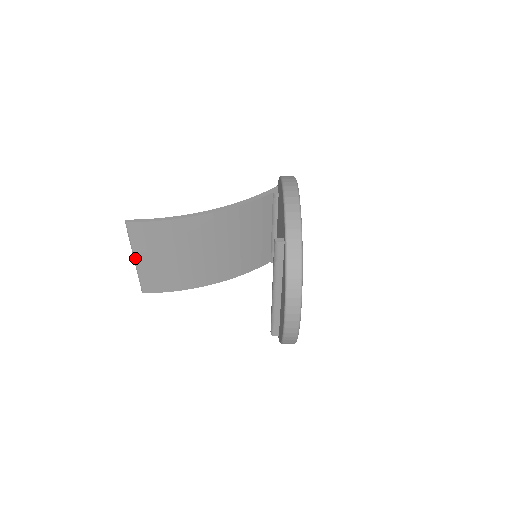
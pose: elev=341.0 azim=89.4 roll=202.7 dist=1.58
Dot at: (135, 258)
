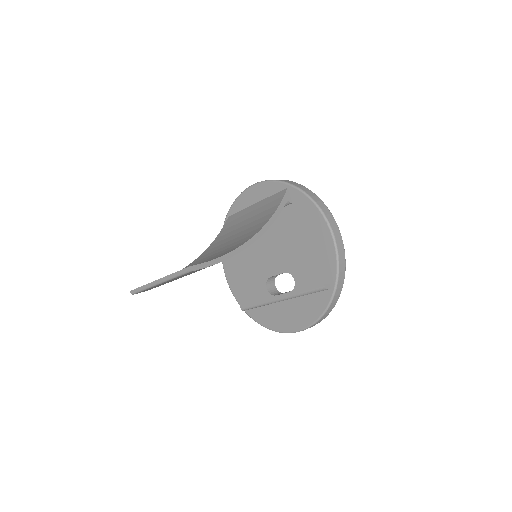
Dot at: (162, 283)
